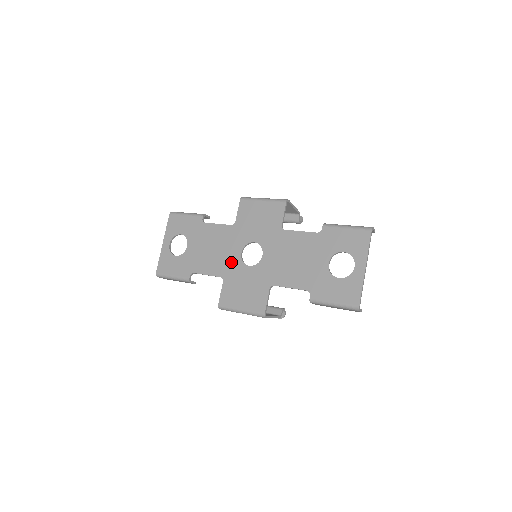
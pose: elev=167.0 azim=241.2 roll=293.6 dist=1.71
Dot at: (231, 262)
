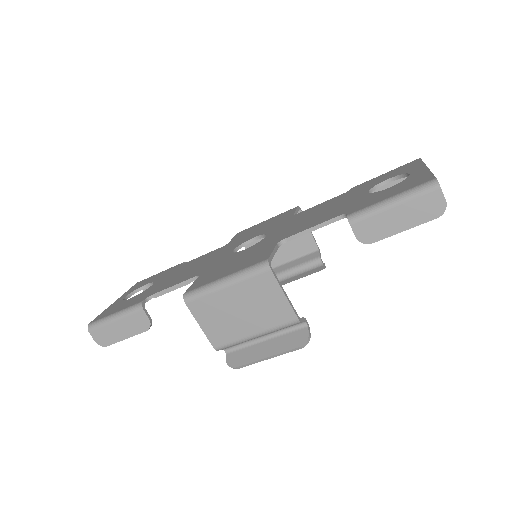
Dot at: (216, 261)
